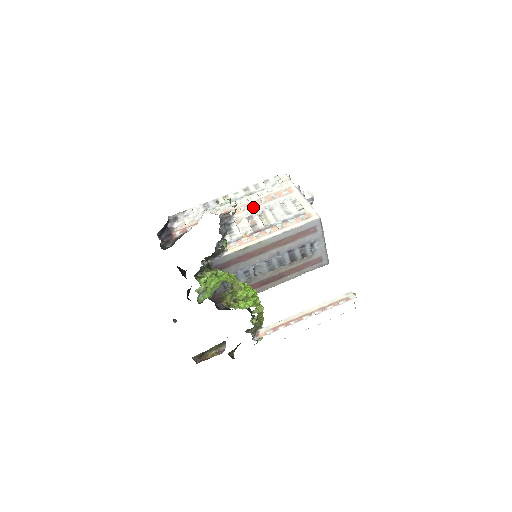
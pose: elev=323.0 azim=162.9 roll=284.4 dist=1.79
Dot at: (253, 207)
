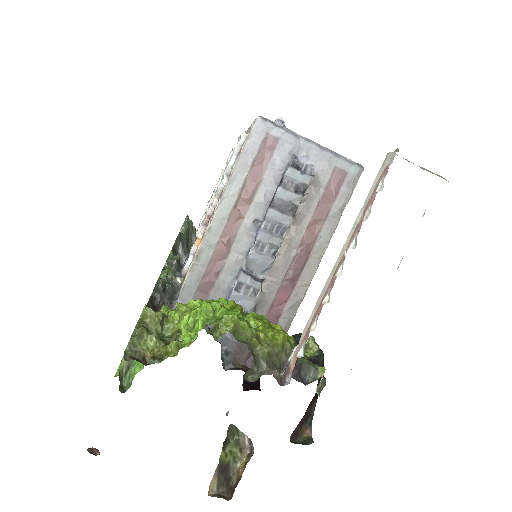
Dot at: occluded
